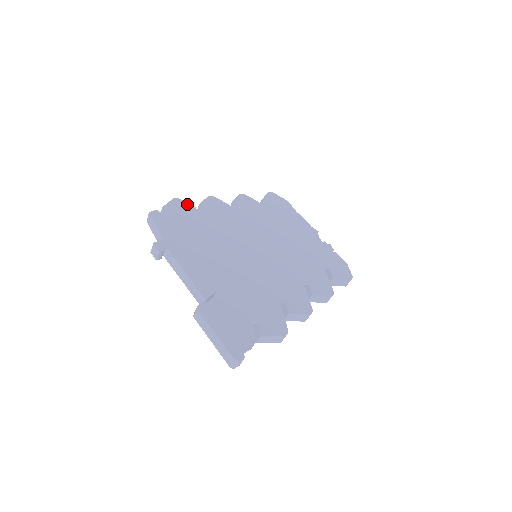
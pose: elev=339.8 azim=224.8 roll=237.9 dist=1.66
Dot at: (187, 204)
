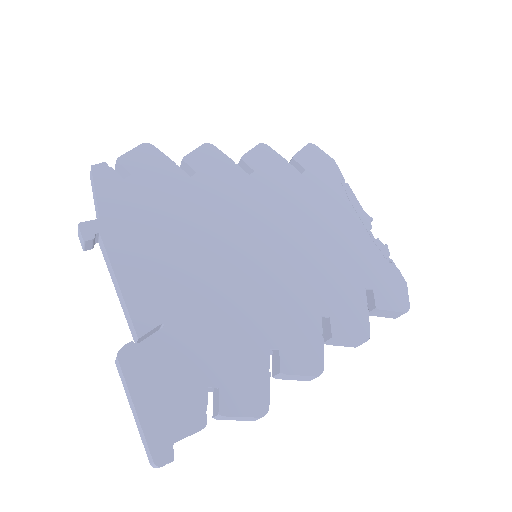
Dot at: (162, 155)
